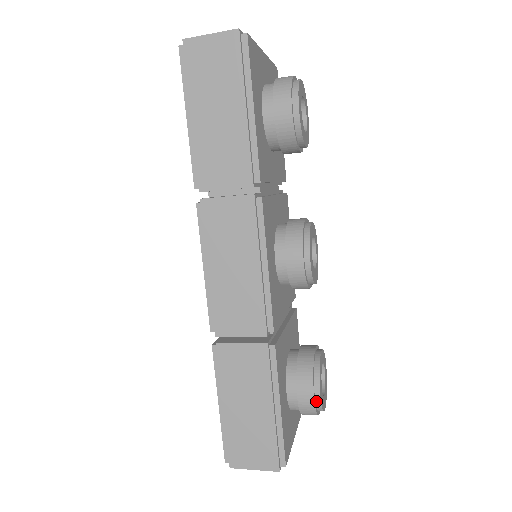
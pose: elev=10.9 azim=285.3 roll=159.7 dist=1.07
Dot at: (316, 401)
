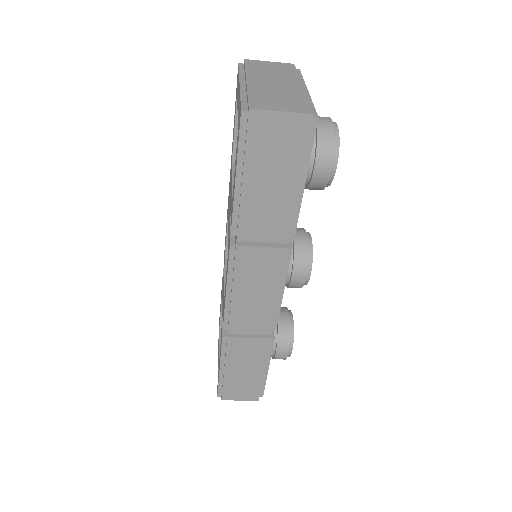
Dot at: (287, 355)
